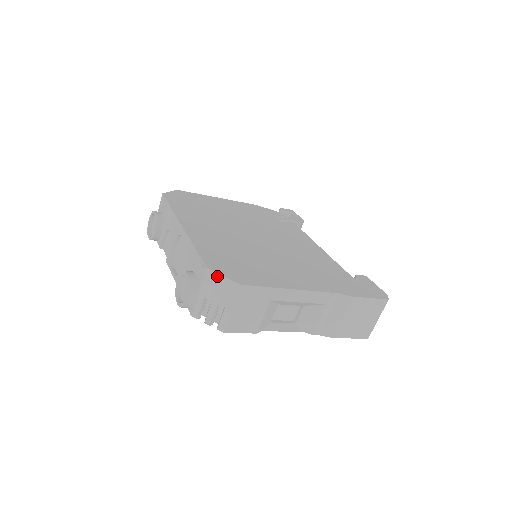
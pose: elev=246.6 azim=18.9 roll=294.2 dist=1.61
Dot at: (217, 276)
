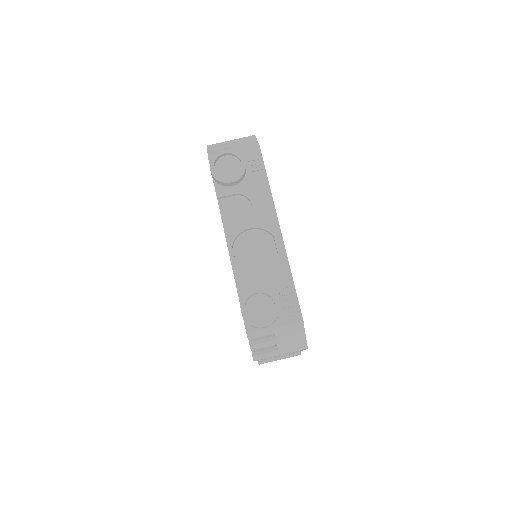
Dot at: (302, 331)
